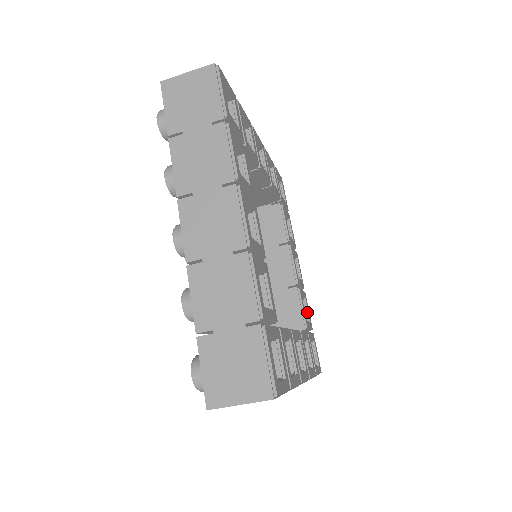
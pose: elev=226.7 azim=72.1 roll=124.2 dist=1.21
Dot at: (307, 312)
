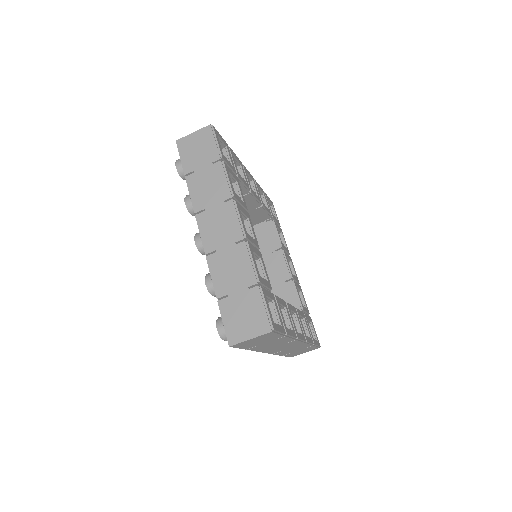
Dot at: (303, 301)
